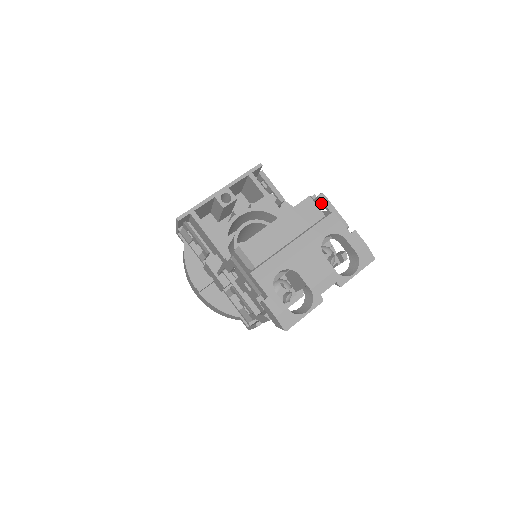
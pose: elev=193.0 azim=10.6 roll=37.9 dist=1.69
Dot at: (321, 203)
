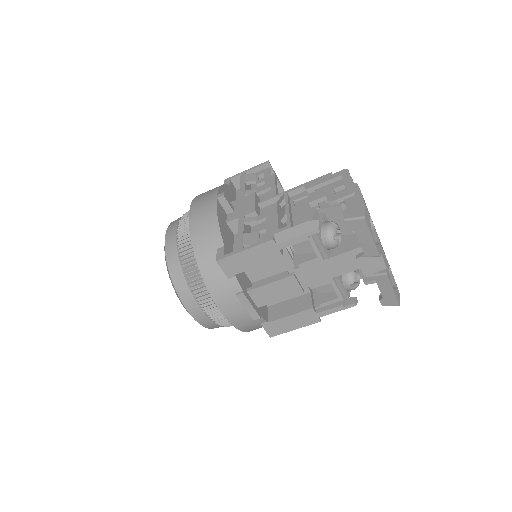
Dot at: occluded
